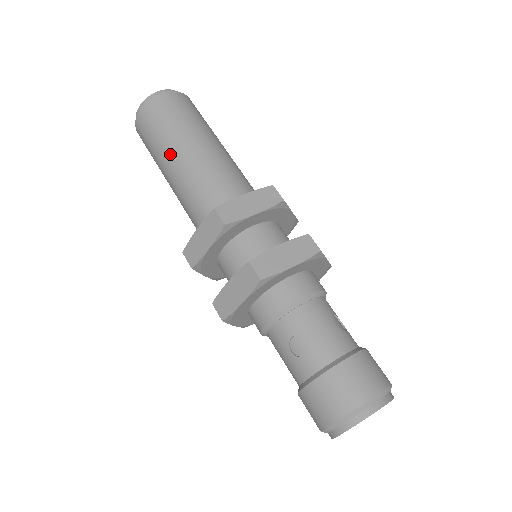
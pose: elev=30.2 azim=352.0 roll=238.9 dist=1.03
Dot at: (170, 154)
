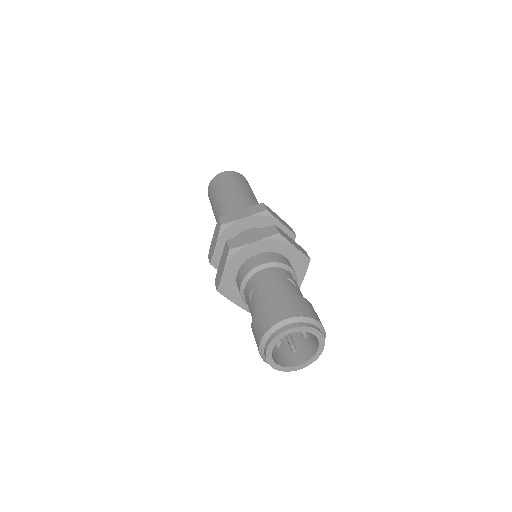
Dot at: (216, 203)
